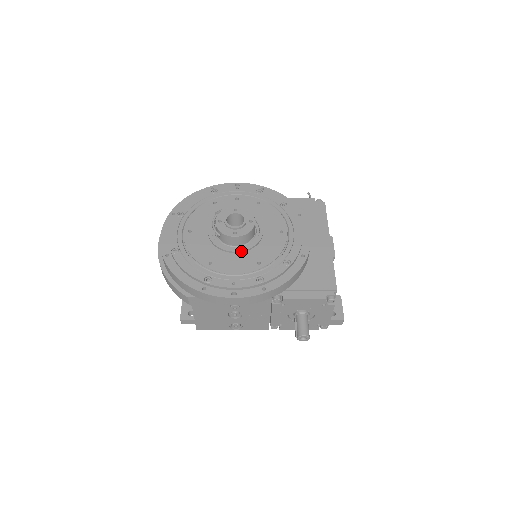
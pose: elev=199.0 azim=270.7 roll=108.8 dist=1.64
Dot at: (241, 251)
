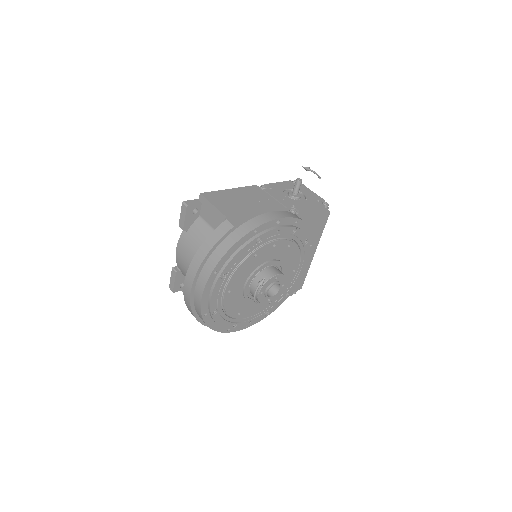
Dot at: occluded
